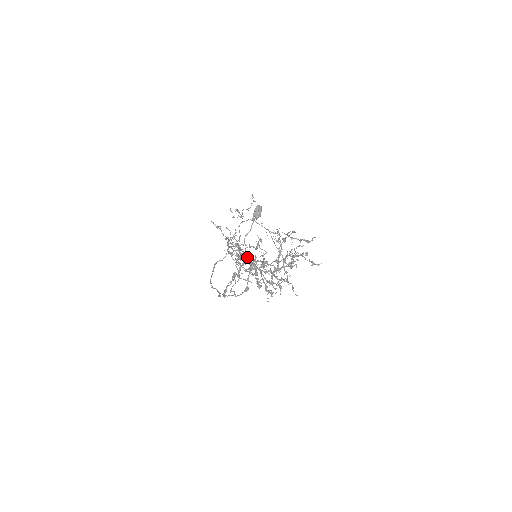
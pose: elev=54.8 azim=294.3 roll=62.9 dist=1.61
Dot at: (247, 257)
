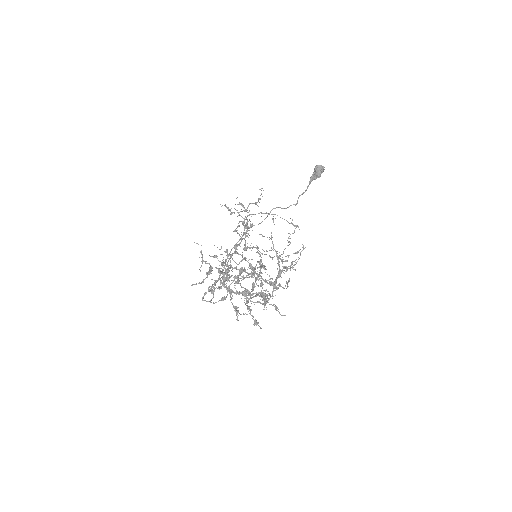
Dot at: (226, 269)
